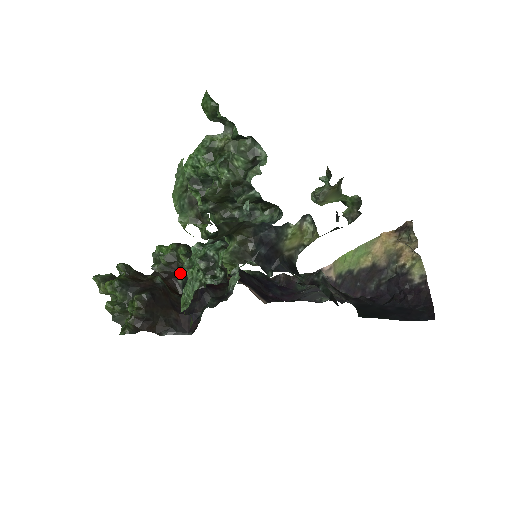
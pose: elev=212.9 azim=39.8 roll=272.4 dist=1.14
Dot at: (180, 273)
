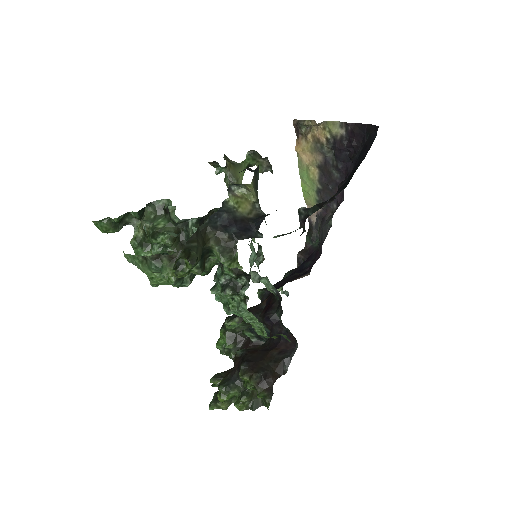
Dot at: occluded
